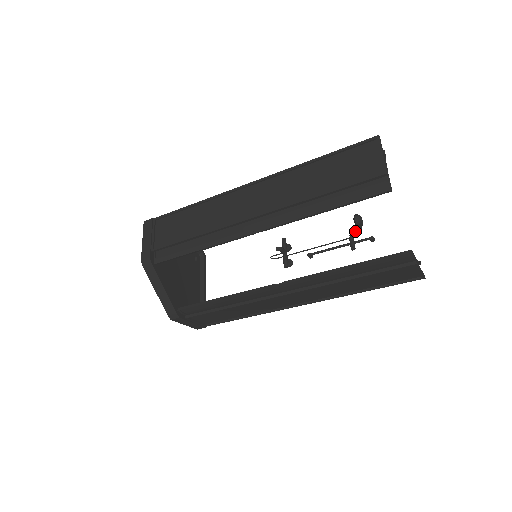
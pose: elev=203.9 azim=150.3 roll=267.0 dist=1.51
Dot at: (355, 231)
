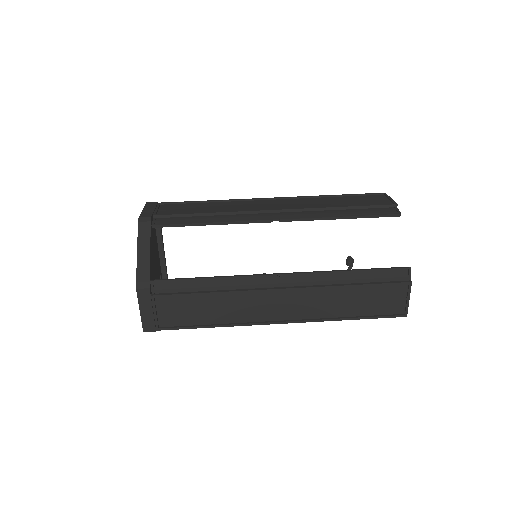
Dot at: occluded
